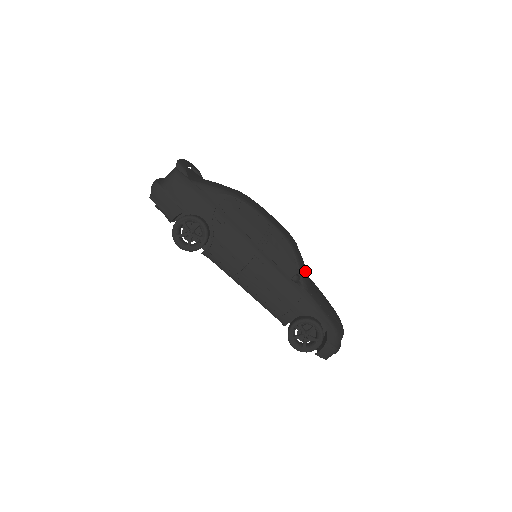
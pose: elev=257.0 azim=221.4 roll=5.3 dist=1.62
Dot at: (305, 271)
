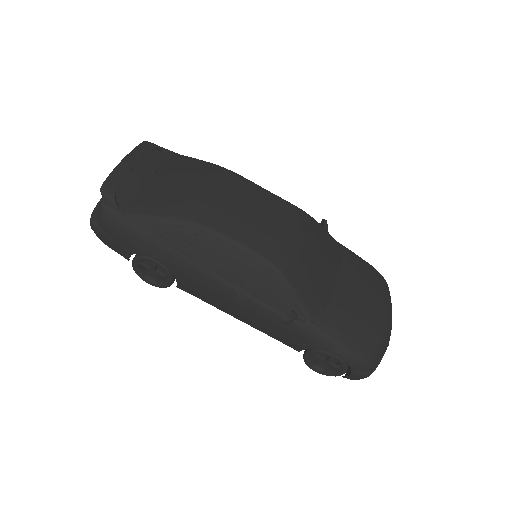
Dot at: (312, 288)
